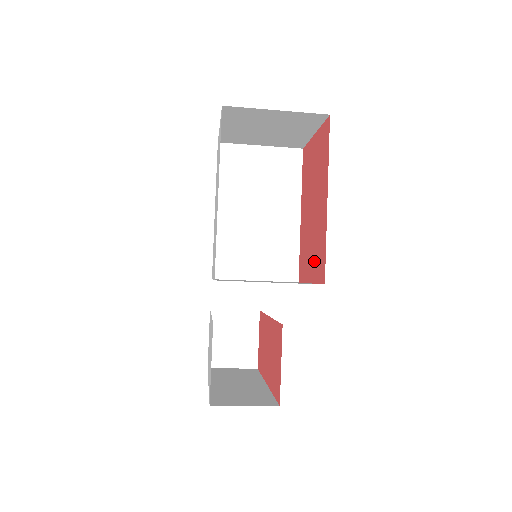
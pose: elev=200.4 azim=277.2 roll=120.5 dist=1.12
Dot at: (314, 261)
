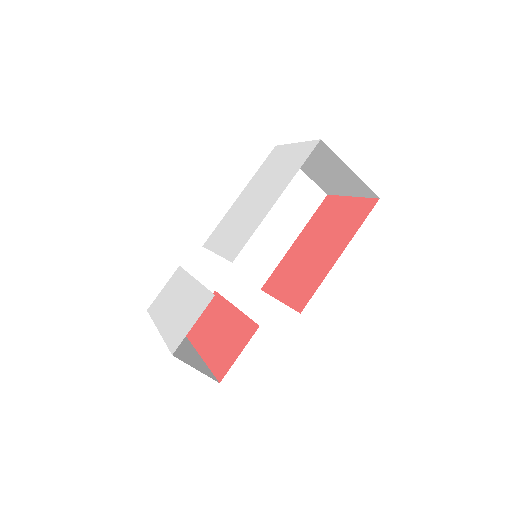
Dot at: (295, 288)
